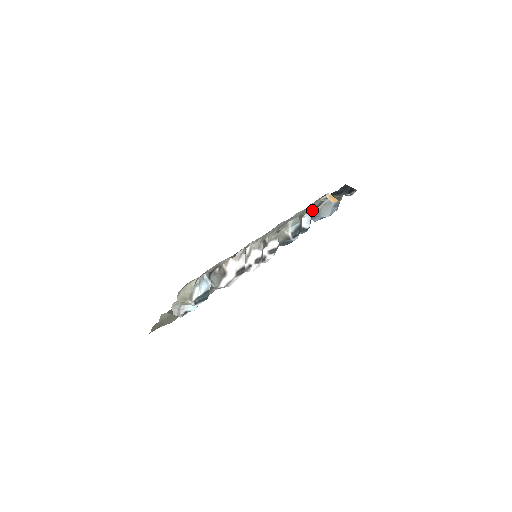
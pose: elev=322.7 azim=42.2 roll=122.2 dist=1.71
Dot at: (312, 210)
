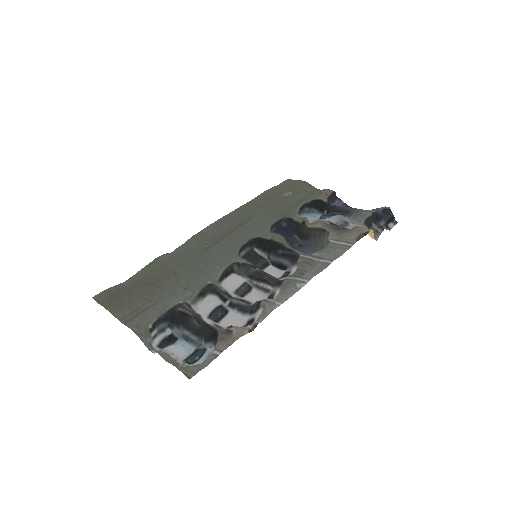
Dot at: (338, 215)
